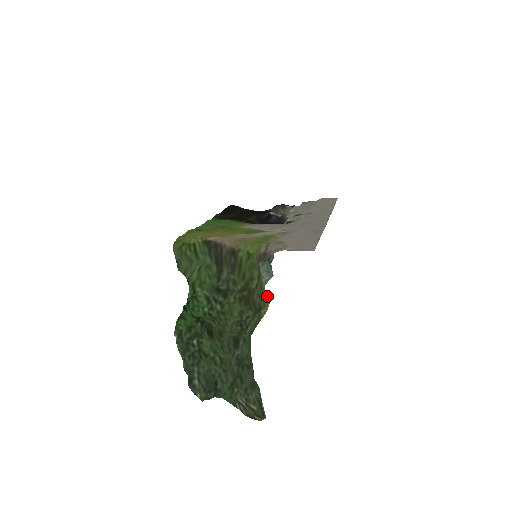
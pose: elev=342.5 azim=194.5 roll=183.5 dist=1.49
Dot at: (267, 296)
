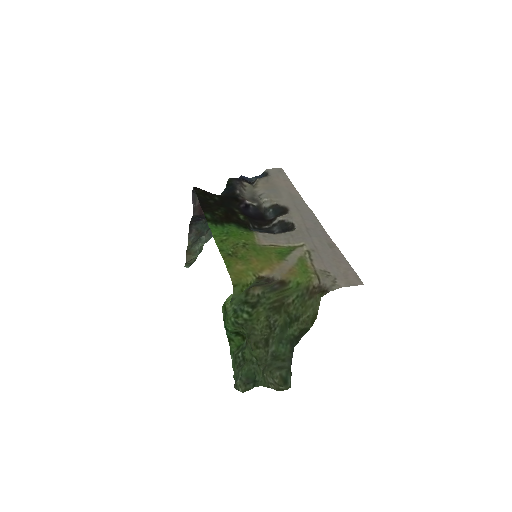
Dot at: (313, 314)
